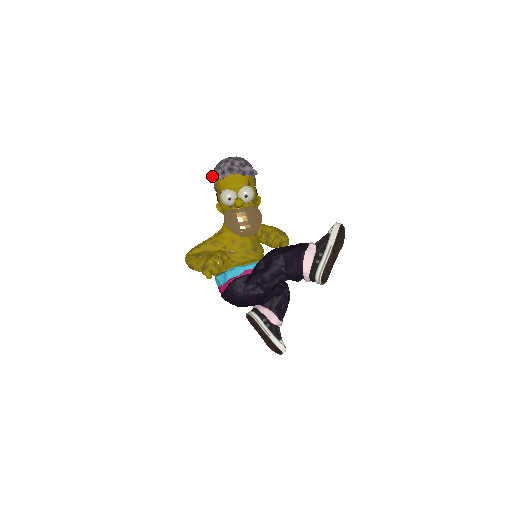
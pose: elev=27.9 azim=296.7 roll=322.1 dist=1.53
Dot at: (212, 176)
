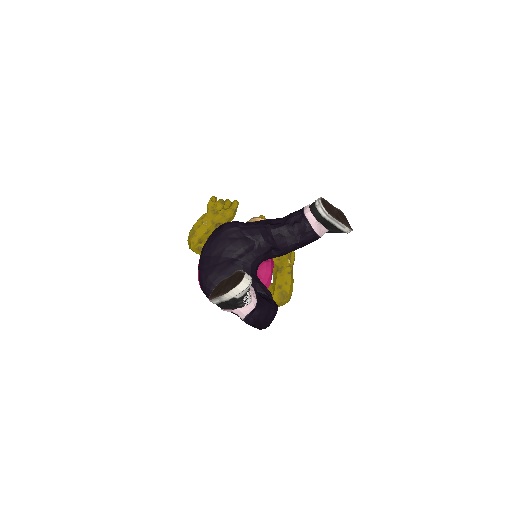
Dot at: occluded
